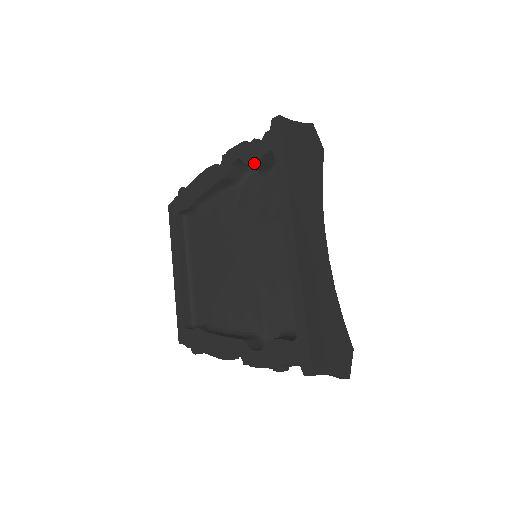
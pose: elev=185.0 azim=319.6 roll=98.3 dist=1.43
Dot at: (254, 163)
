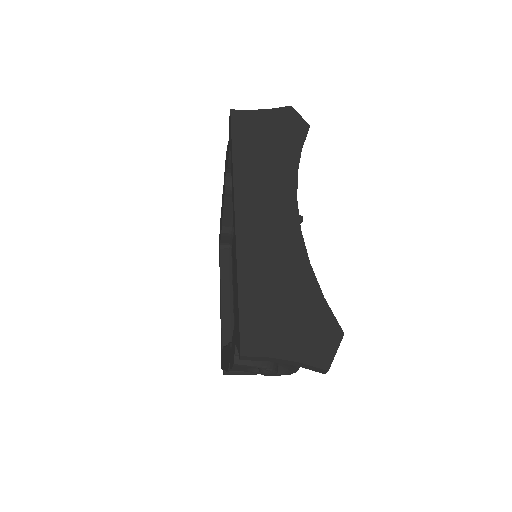
Dot at: occluded
